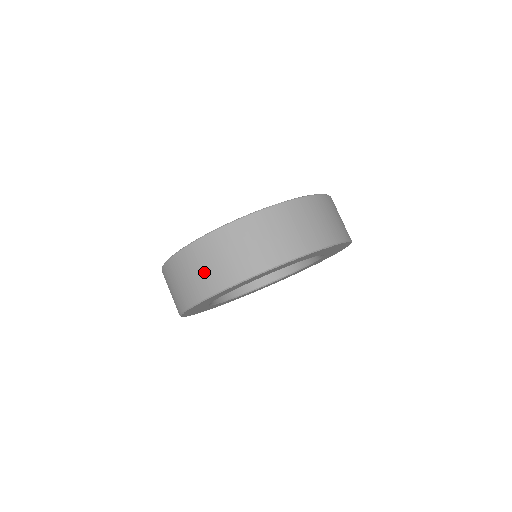
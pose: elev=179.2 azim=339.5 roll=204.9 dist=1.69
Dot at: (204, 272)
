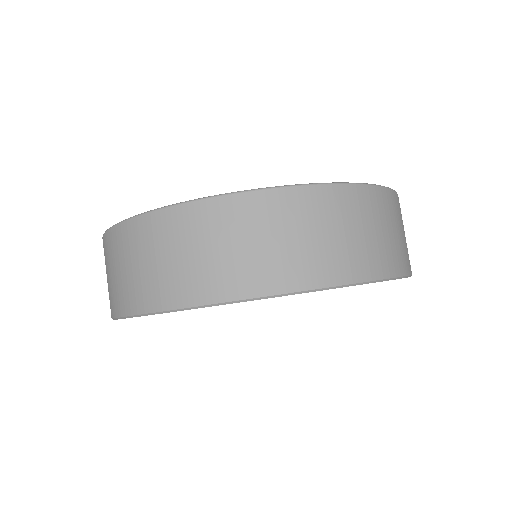
Dot at: (322, 242)
